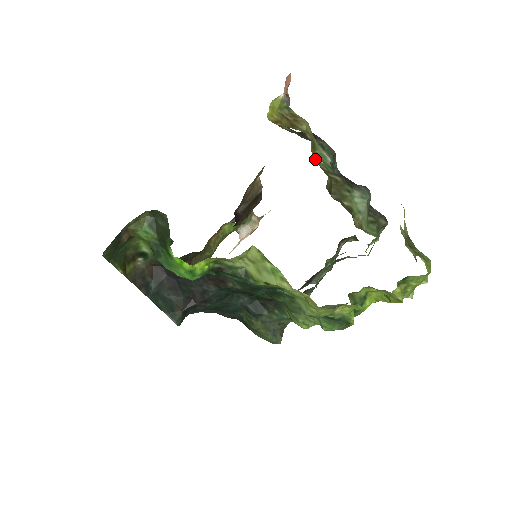
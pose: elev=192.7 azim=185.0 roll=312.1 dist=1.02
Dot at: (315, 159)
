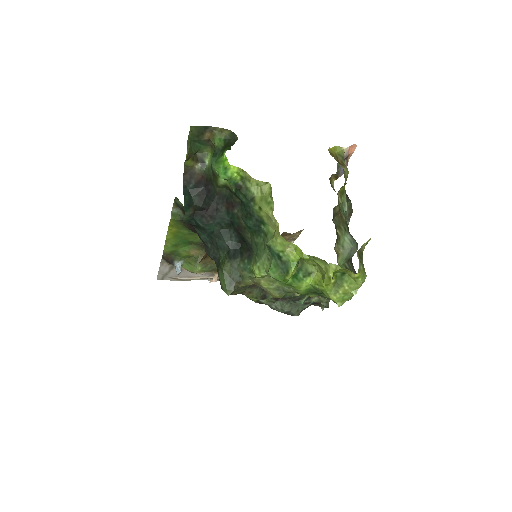
Dot at: (338, 196)
